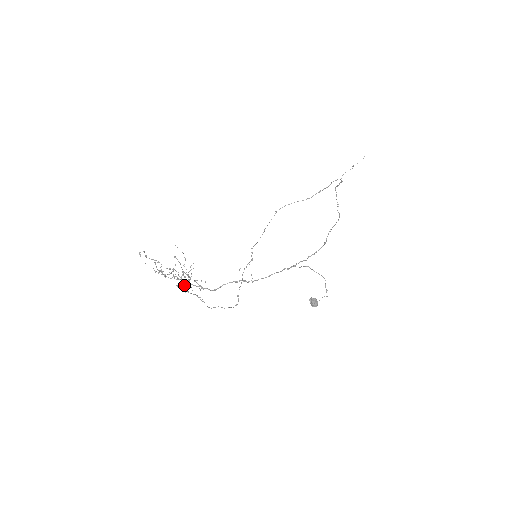
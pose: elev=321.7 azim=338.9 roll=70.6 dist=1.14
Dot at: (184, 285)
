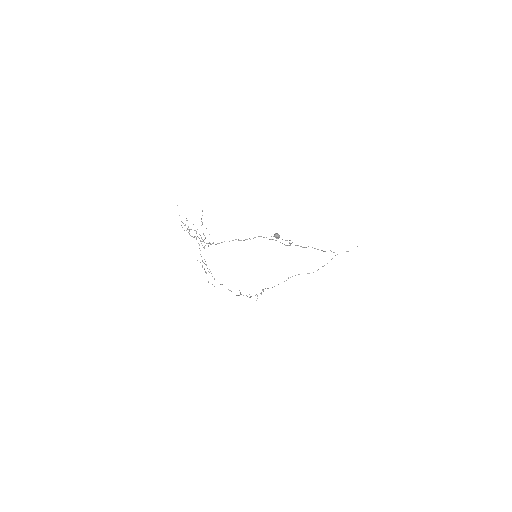
Dot at: occluded
